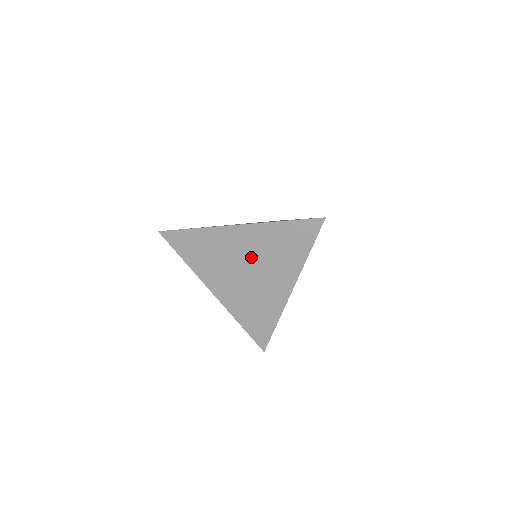
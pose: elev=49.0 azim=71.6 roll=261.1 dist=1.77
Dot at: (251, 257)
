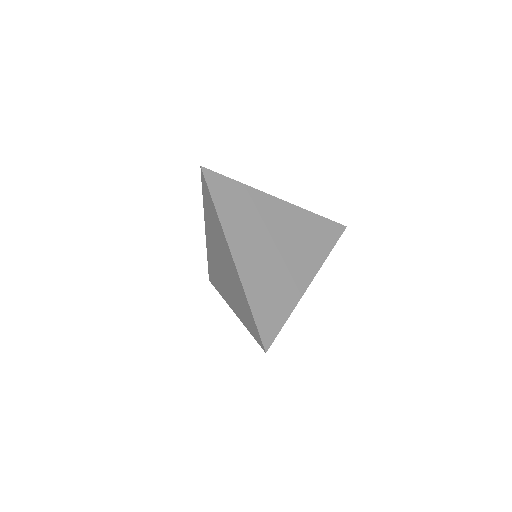
Dot at: (284, 234)
